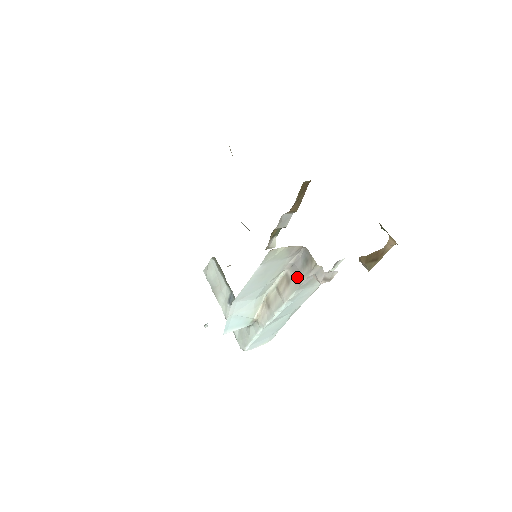
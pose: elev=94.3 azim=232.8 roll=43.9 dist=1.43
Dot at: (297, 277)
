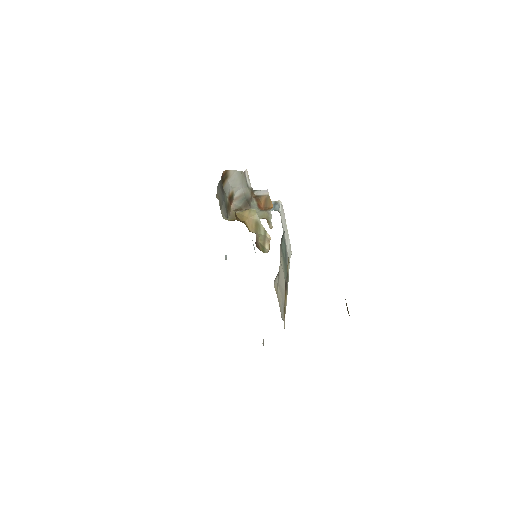
Dot at: occluded
